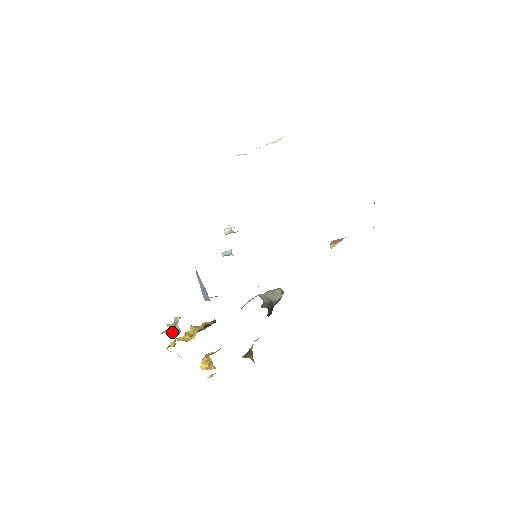
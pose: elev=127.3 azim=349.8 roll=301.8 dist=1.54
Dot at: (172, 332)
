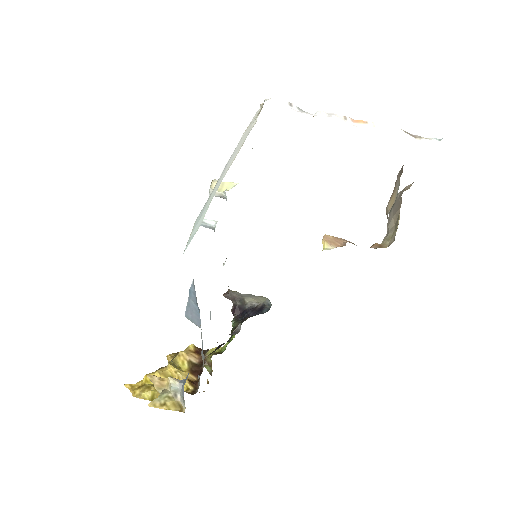
Dot at: (171, 408)
